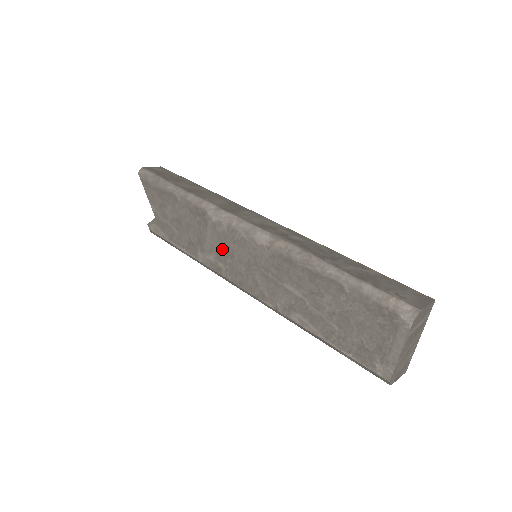
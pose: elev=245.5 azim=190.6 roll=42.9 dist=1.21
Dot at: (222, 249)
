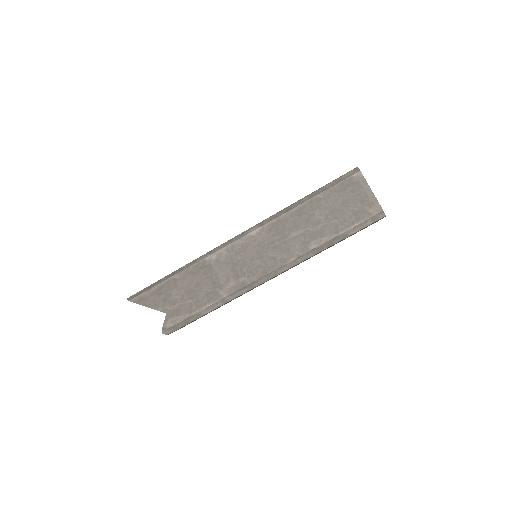
Dot at: (234, 268)
